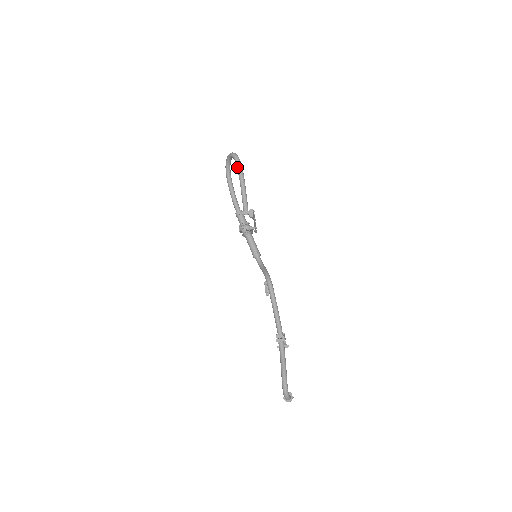
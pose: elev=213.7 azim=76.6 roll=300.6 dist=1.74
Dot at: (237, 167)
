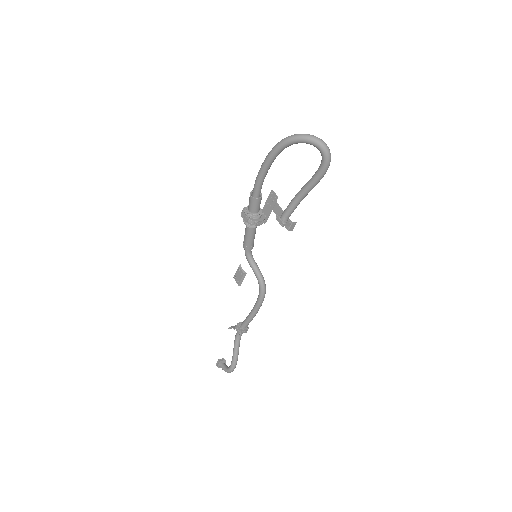
Dot at: (321, 173)
